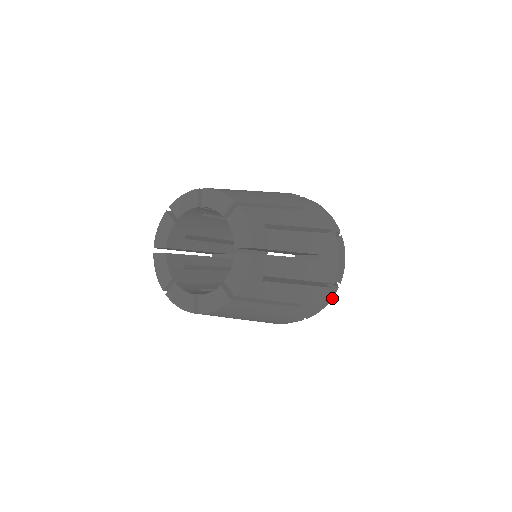
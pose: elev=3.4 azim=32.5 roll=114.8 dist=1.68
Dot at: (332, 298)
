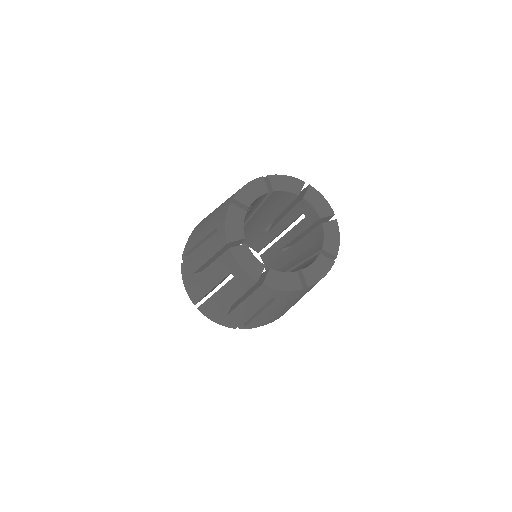
Dot at: occluded
